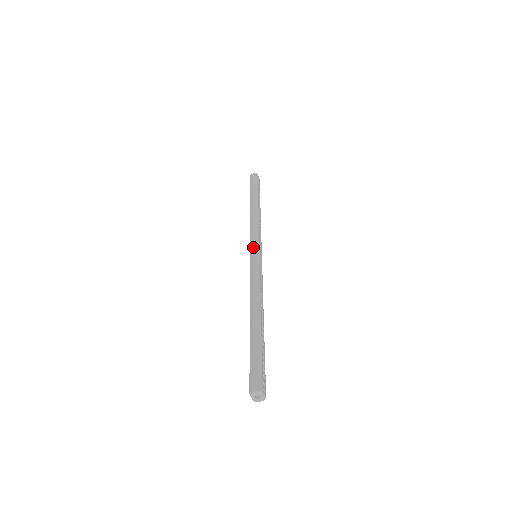
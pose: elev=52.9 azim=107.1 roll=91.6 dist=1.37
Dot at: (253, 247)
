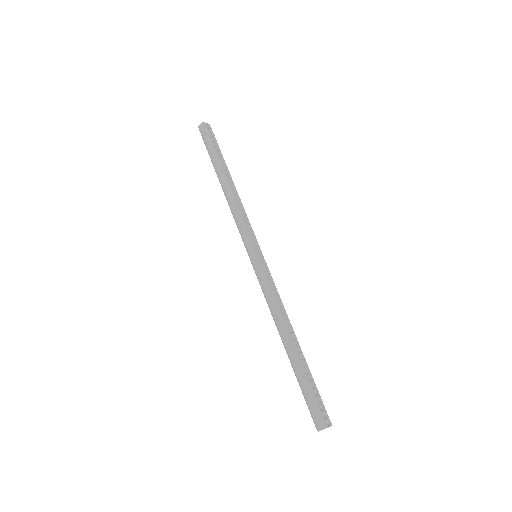
Dot at: (248, 250)
